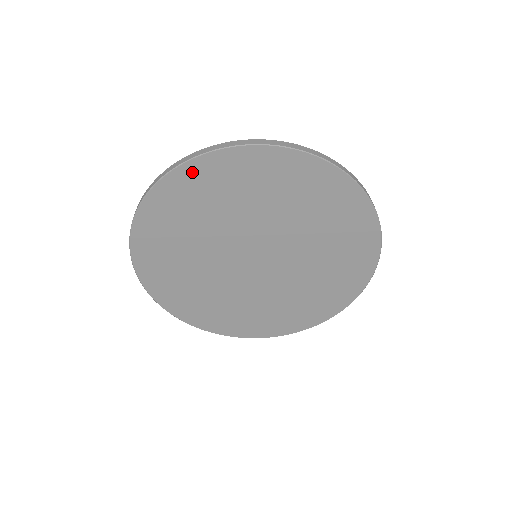
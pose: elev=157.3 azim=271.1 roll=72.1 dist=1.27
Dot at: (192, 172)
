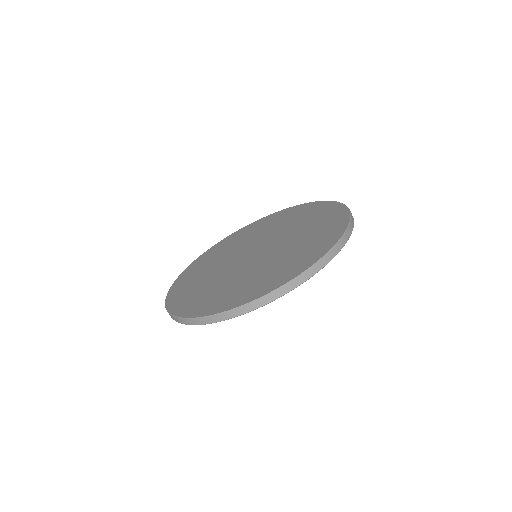
Dot at: (250, 226)
